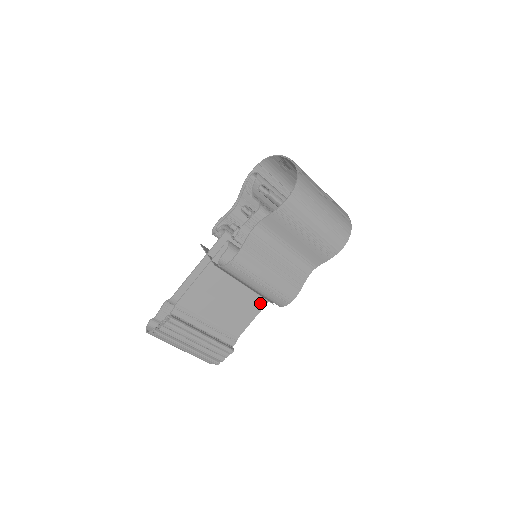
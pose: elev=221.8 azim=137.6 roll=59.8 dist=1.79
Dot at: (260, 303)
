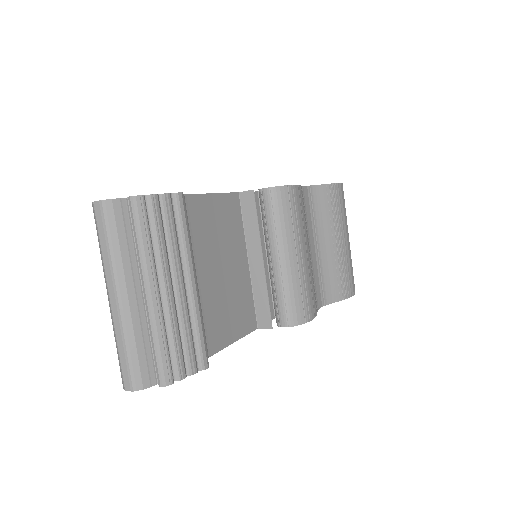
Dot at: (249, 321)
